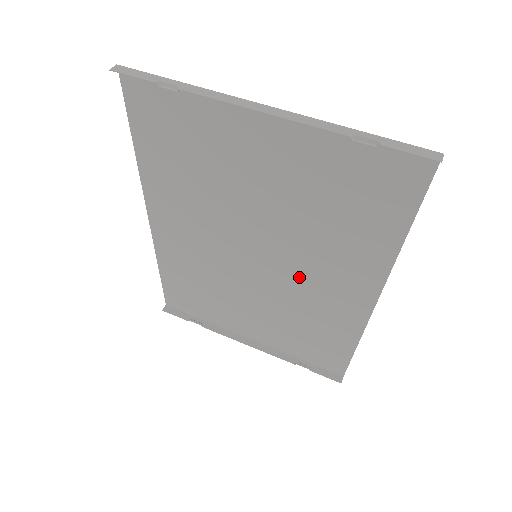
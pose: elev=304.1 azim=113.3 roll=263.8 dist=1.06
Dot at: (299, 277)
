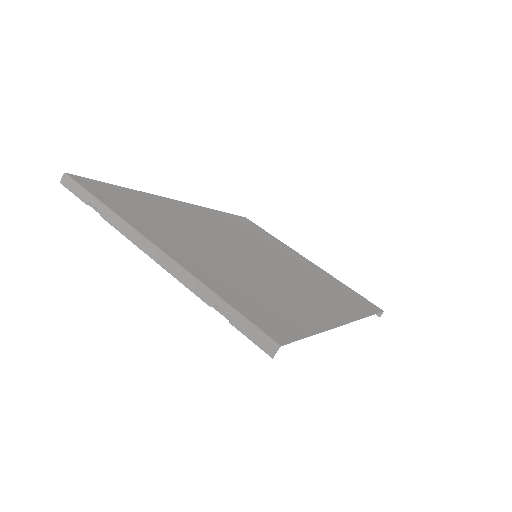
Dot at: (292, 279)
